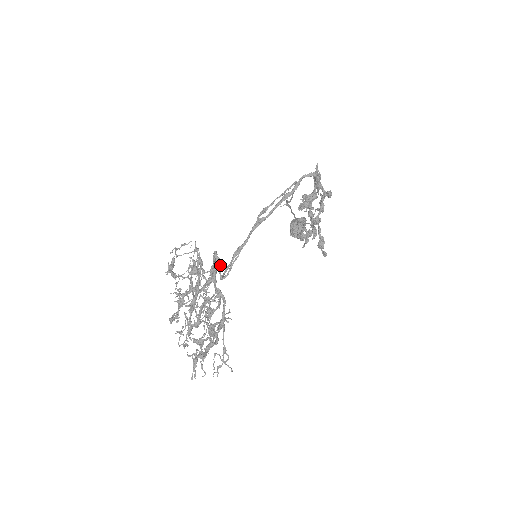
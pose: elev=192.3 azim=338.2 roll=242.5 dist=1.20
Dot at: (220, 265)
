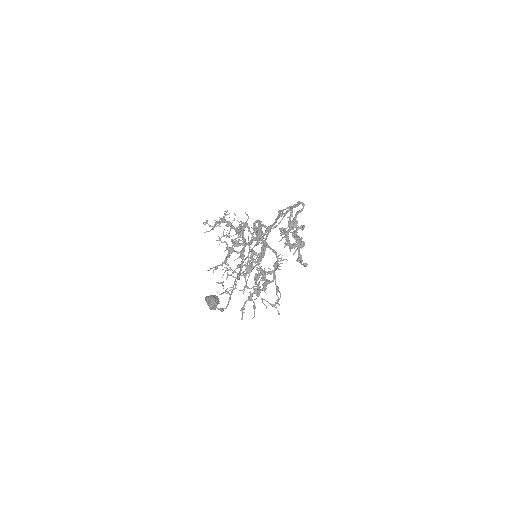
Dot at: occluded
